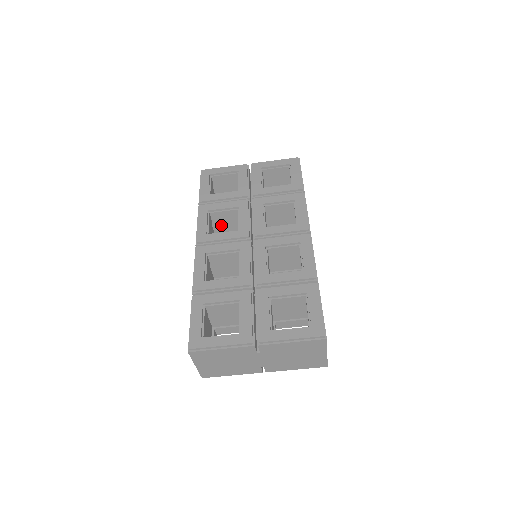
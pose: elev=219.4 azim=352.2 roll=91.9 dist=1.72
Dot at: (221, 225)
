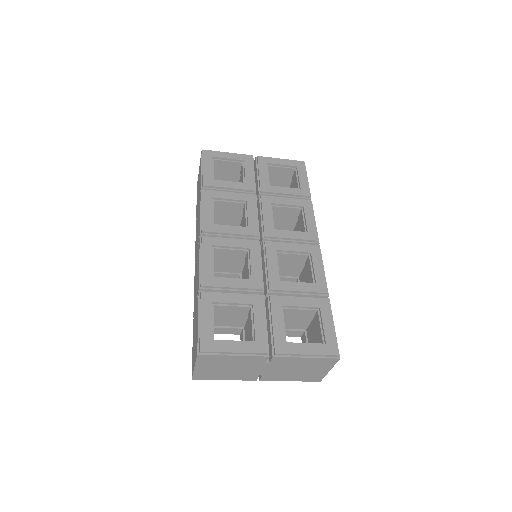
Dot at: (219, 215)
